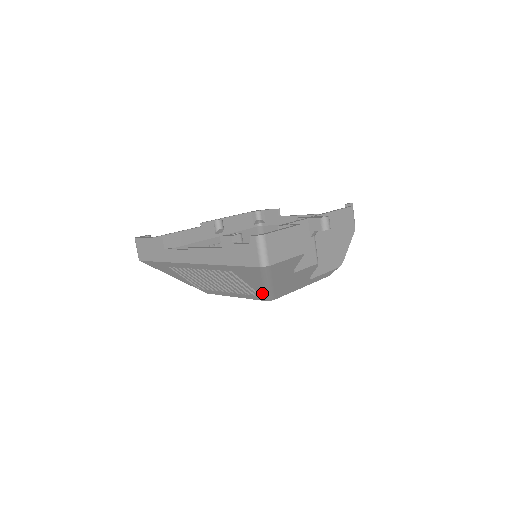
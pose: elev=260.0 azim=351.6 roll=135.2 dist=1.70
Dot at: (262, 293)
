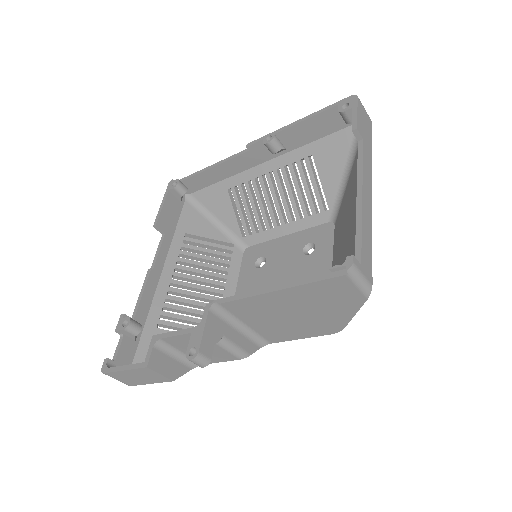
Dot at: occluded
